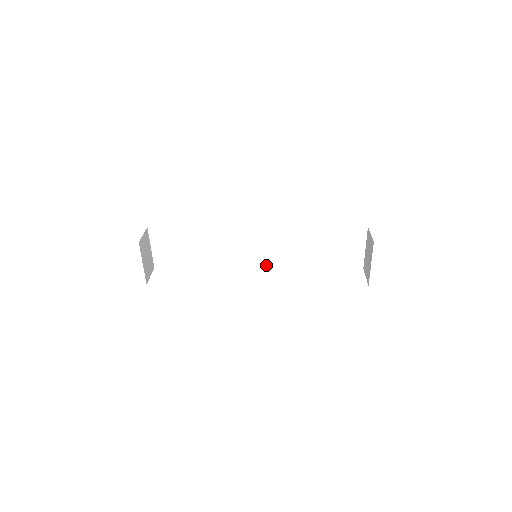
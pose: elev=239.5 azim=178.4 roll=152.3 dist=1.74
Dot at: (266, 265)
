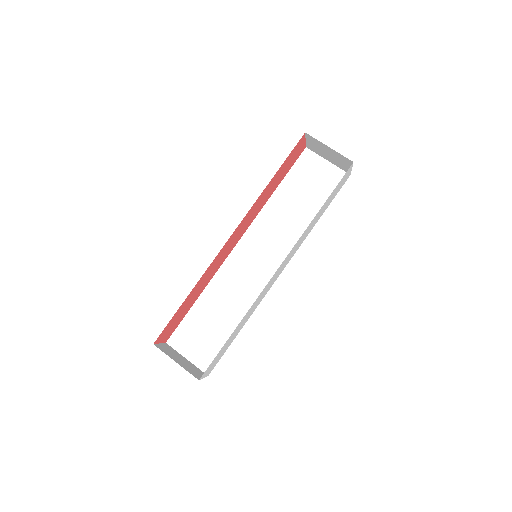
Dot at: occluded
